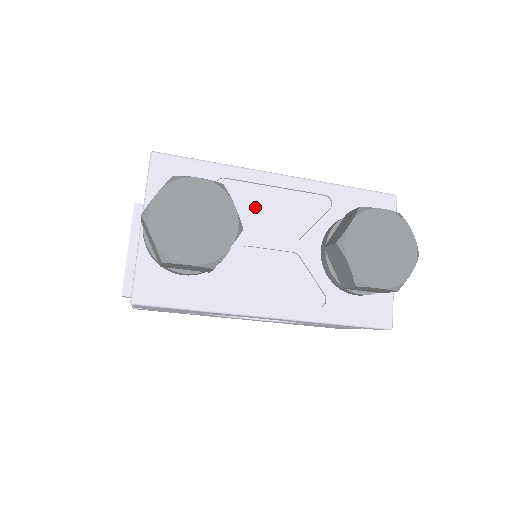
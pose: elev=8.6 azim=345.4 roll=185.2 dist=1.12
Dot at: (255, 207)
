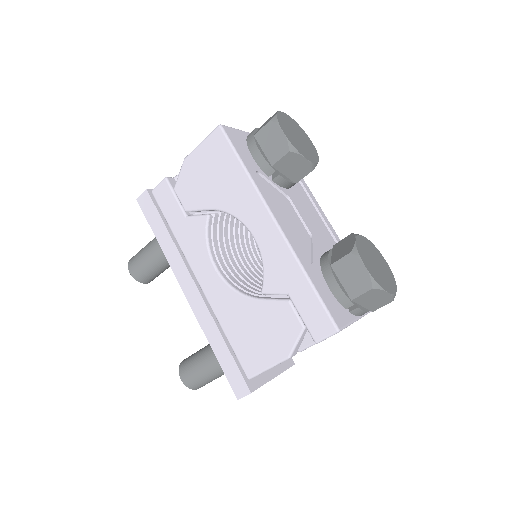
Dot at: (305, 205)
